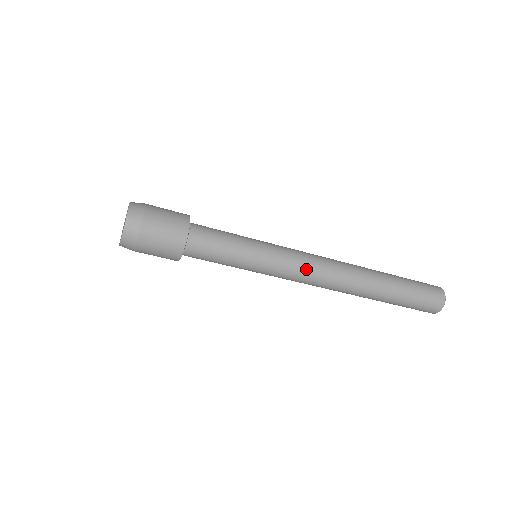
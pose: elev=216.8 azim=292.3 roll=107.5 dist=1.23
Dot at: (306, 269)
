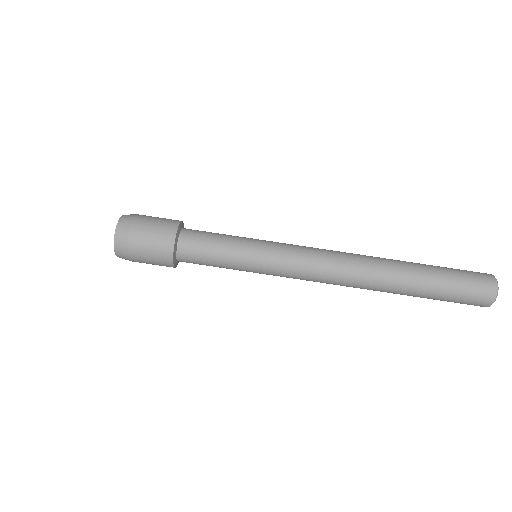
Dot at: (310, 255)
